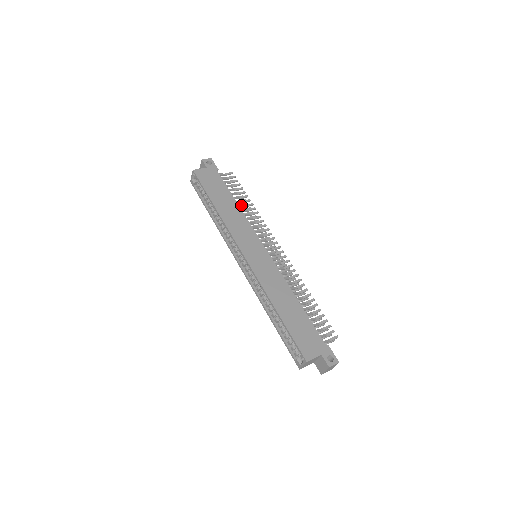
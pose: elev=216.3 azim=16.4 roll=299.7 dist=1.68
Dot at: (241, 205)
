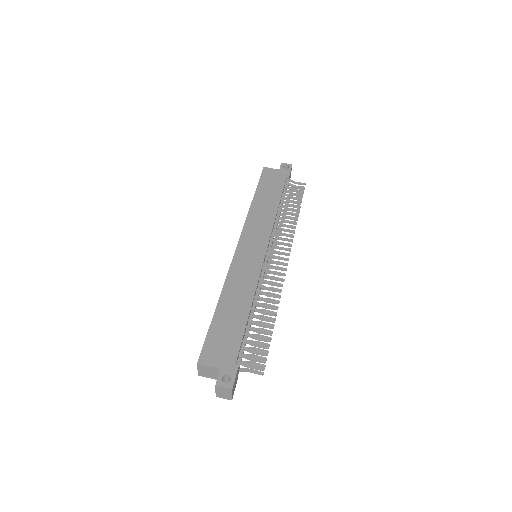
Dot at: (284, 210)
